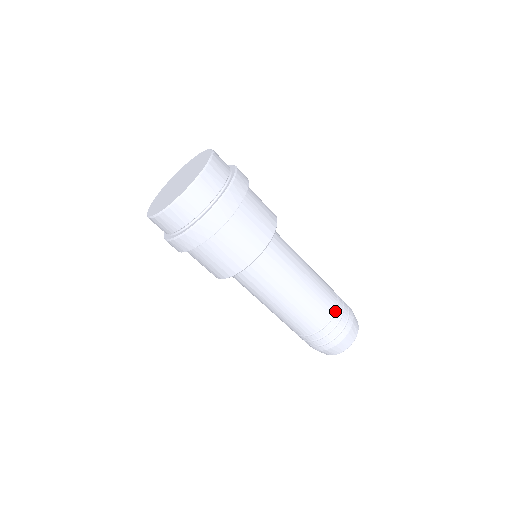
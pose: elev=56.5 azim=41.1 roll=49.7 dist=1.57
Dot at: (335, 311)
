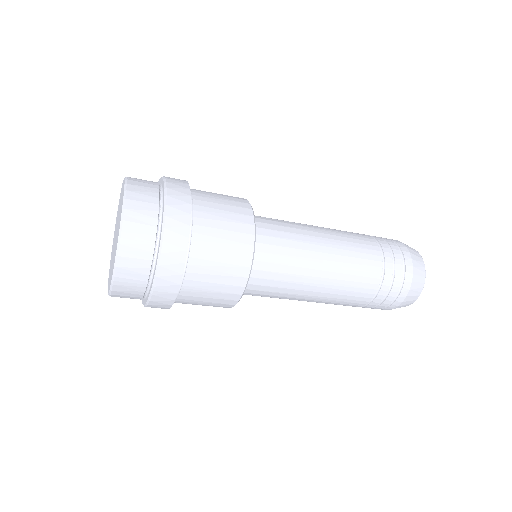
Dot at: (377, 291)
